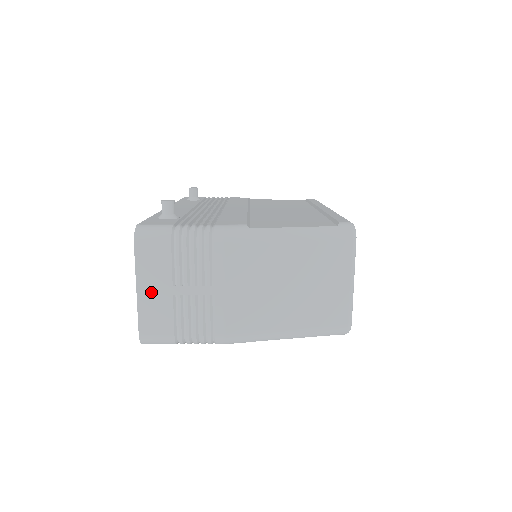
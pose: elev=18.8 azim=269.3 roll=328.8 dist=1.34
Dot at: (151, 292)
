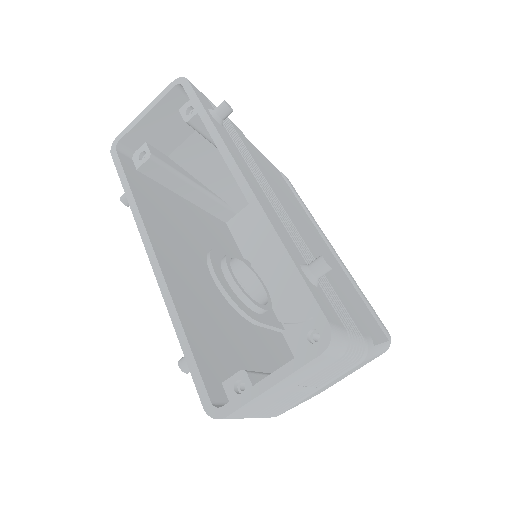
Dot at: (279, 389)
